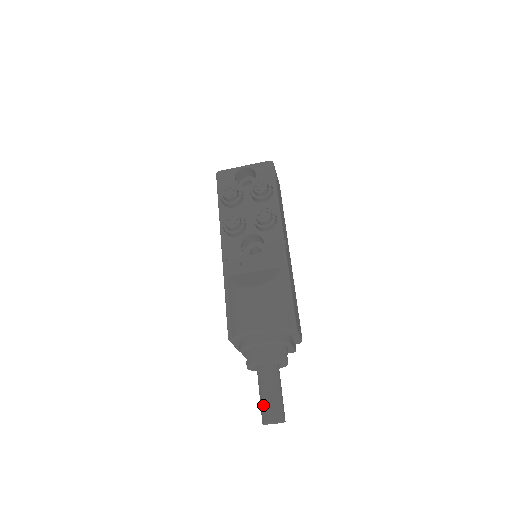
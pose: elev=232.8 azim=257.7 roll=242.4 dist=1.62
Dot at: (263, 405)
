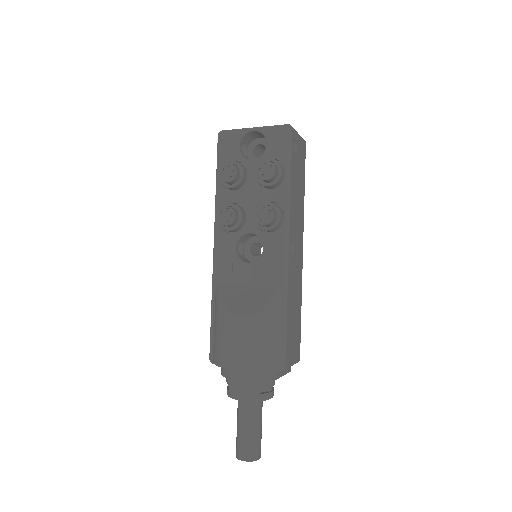
Dot at: (237, 440)
